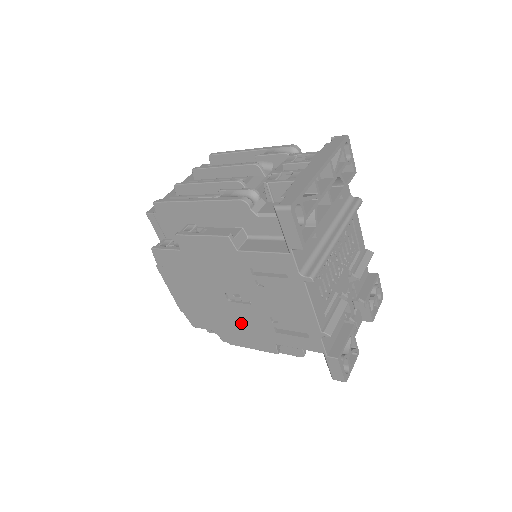
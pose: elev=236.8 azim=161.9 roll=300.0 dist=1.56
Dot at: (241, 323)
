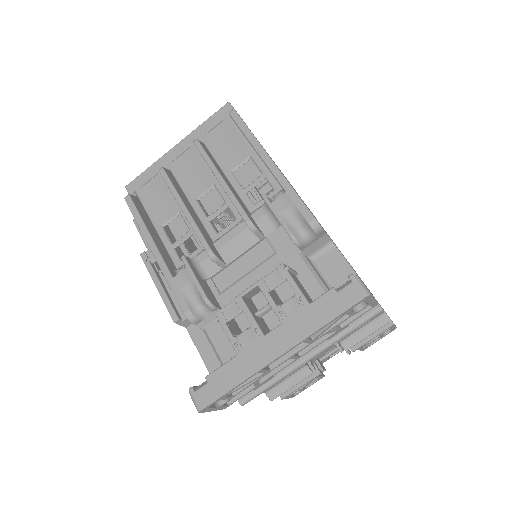
Dot at: occluded
